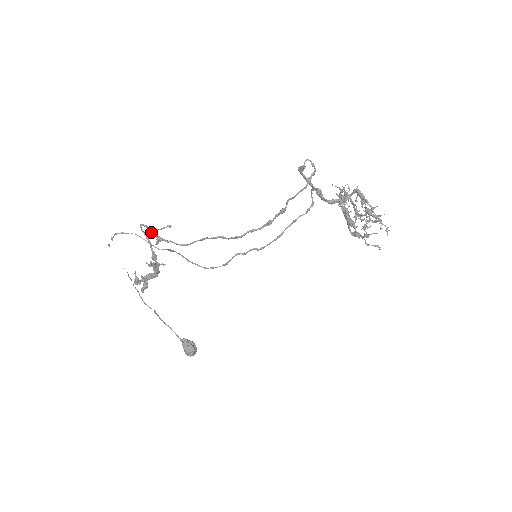
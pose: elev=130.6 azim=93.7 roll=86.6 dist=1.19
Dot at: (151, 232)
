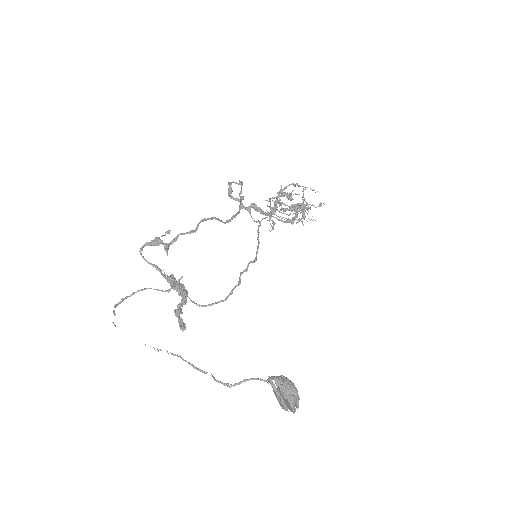
Dot at: (155, 244)
